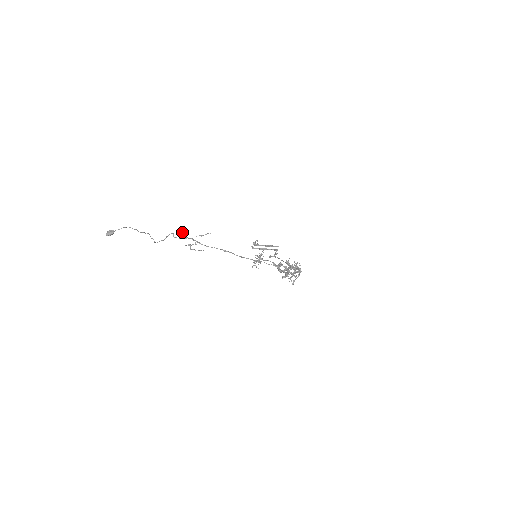
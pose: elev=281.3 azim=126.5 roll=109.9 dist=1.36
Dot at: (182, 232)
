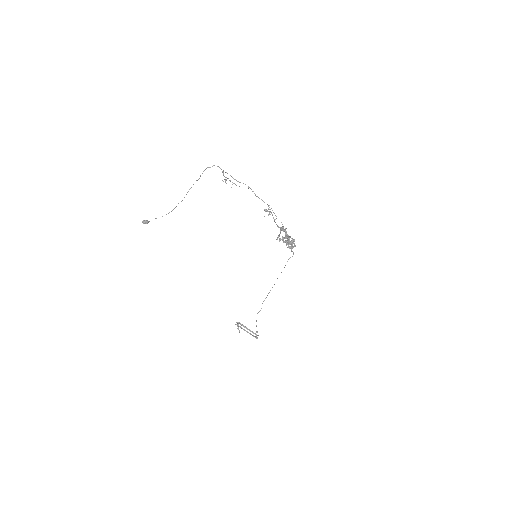
Dot at: (223, 172)
